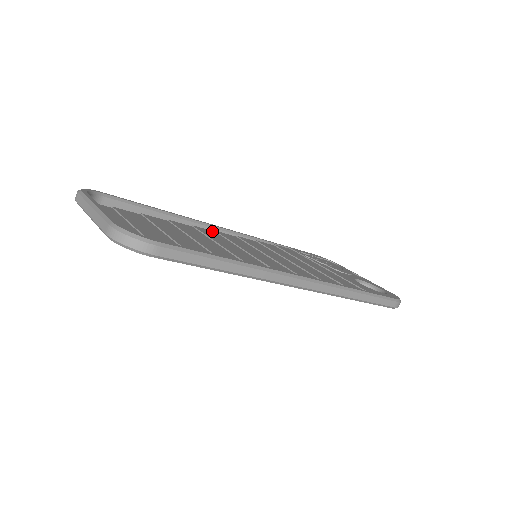
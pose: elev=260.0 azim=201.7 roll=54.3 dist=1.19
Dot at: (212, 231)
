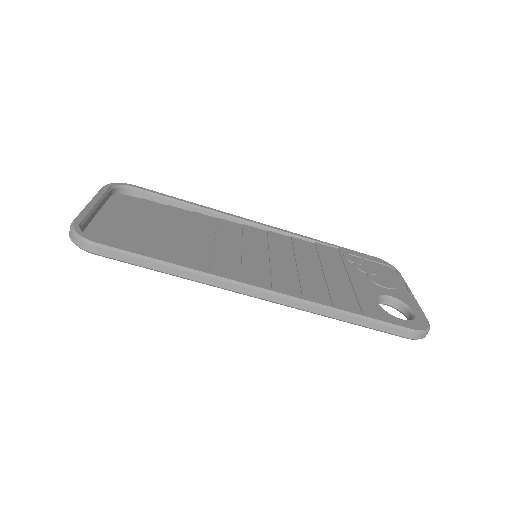
Dot at: (238, 224)
